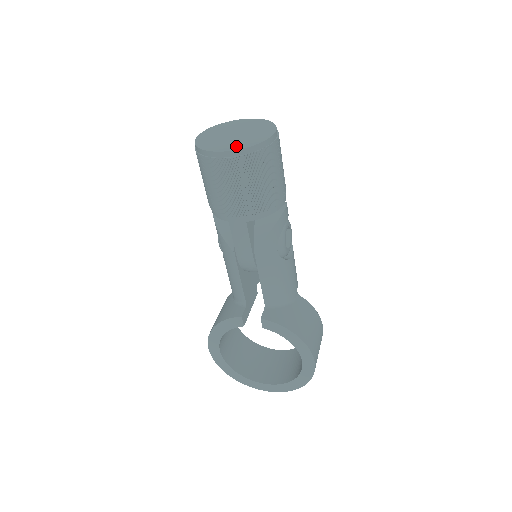
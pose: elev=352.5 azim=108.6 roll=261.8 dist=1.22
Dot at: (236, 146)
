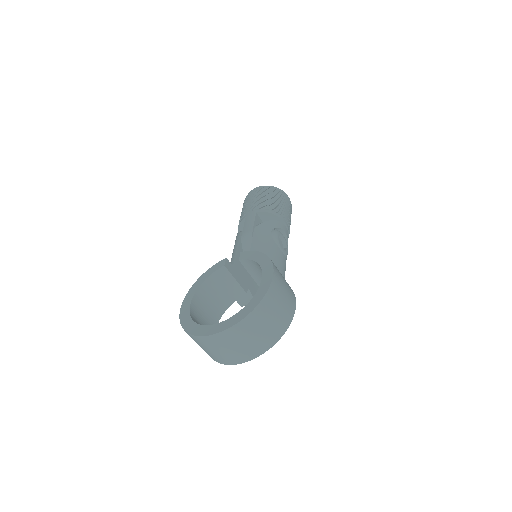
Dot at: occluded
